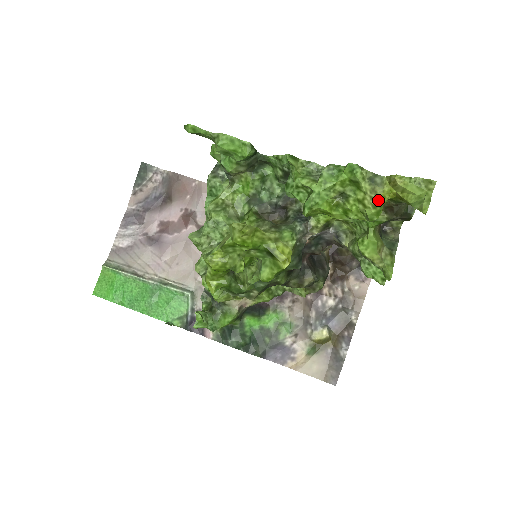
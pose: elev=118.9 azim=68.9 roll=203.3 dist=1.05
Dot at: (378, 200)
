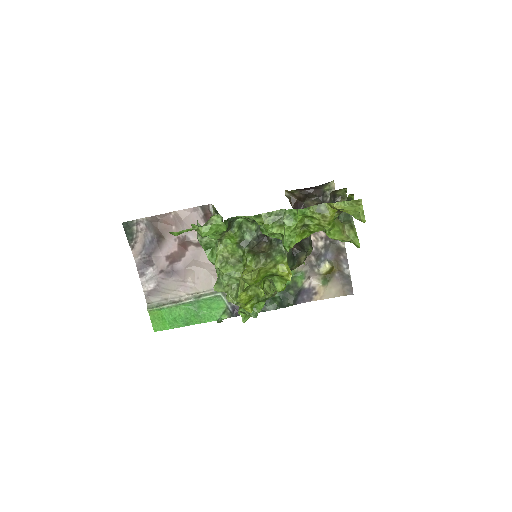
Dot at: (329, 220)
